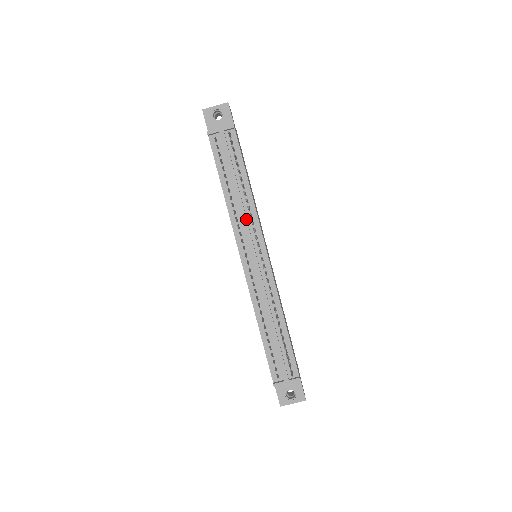
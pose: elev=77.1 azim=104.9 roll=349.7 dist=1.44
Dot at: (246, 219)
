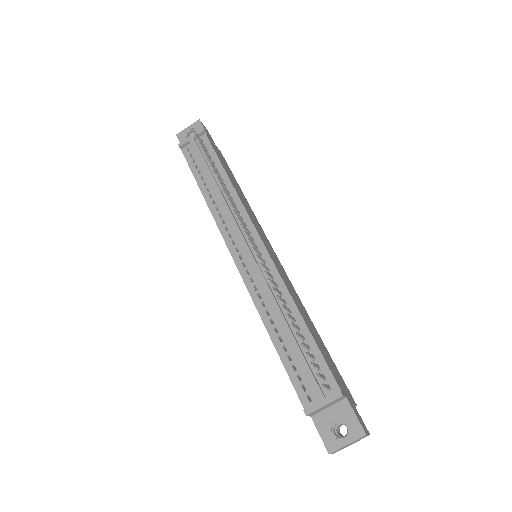
Dot at: (229, 209)
